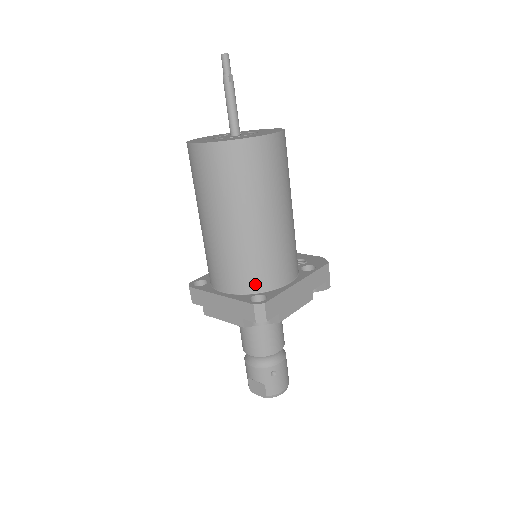
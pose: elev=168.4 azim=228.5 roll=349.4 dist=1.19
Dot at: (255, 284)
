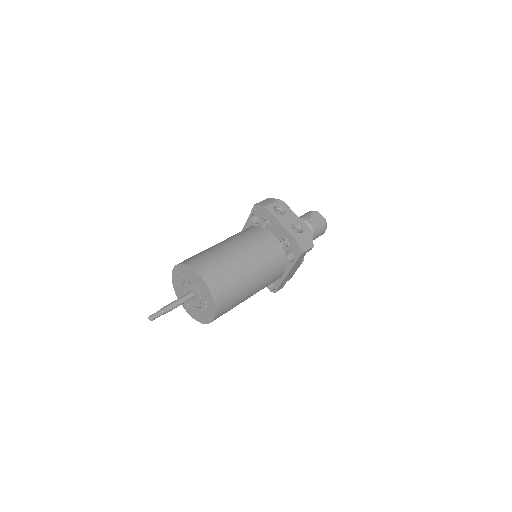
Dot at: occluded
